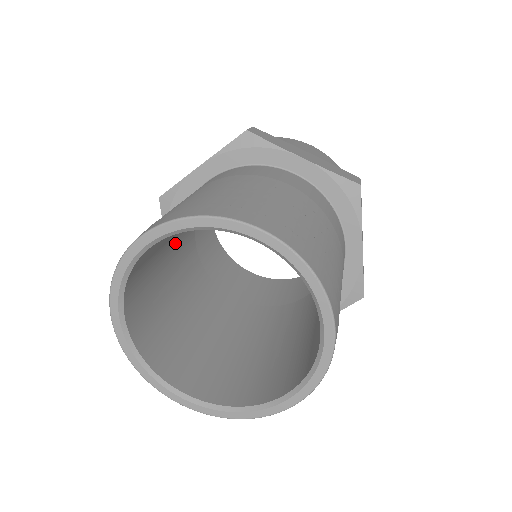
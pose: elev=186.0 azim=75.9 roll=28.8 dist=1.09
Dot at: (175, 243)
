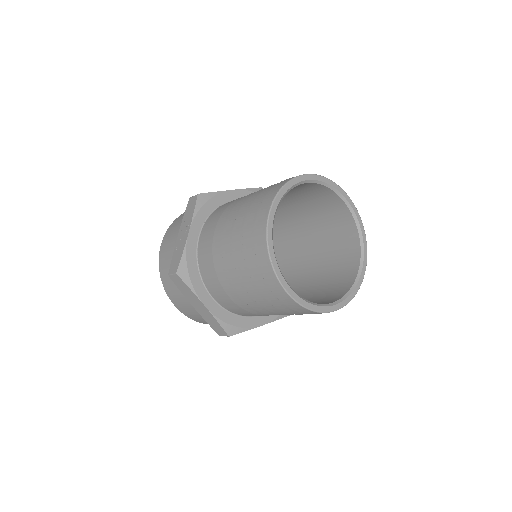
Dot at: occluded
